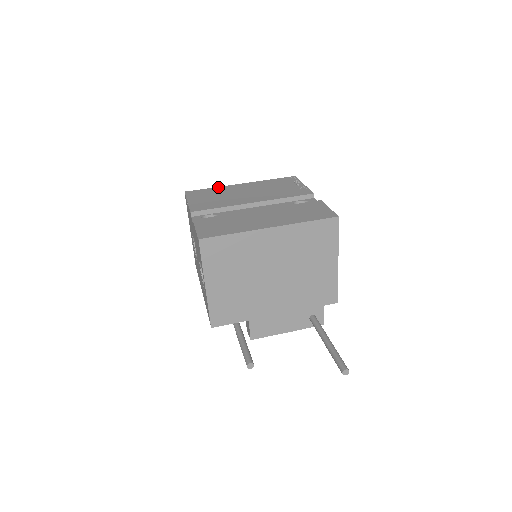
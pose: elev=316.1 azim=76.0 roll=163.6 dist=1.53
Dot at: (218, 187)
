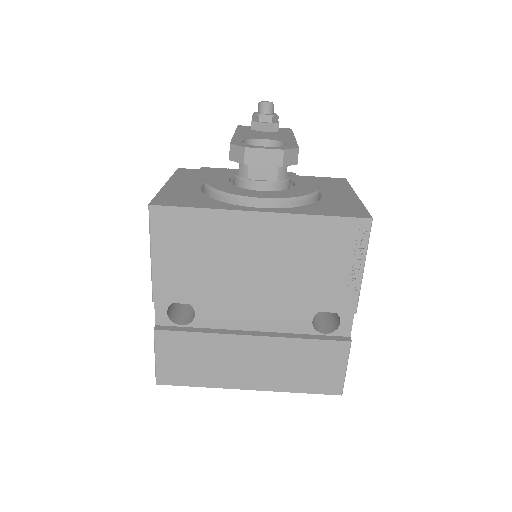
Dot at: (213, 212)
